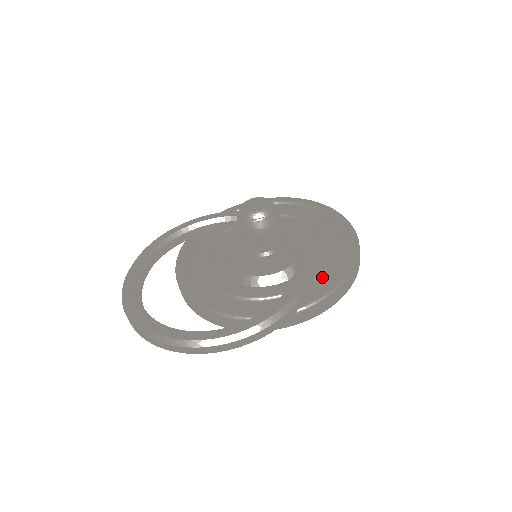
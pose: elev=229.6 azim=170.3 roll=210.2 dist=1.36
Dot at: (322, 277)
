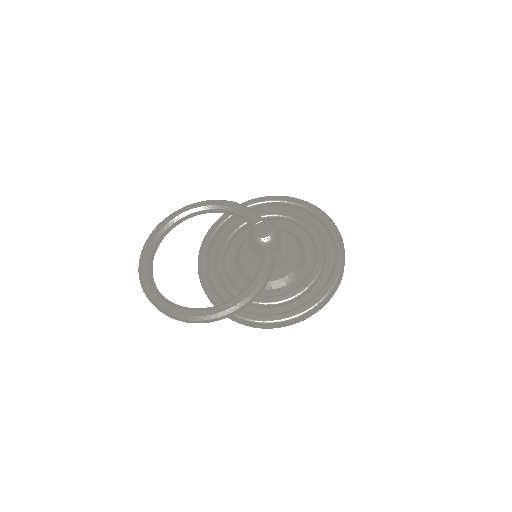
Dot at: (273, 306)
